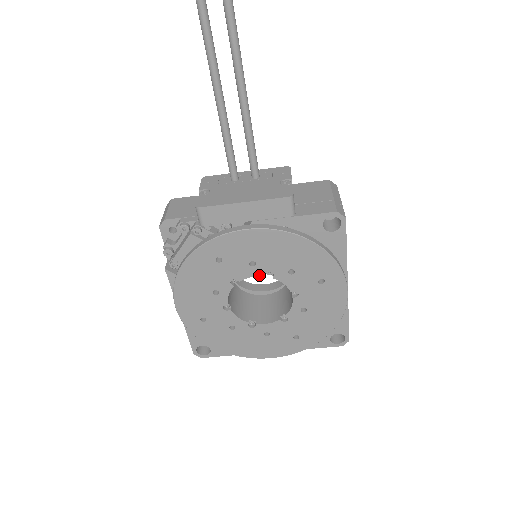
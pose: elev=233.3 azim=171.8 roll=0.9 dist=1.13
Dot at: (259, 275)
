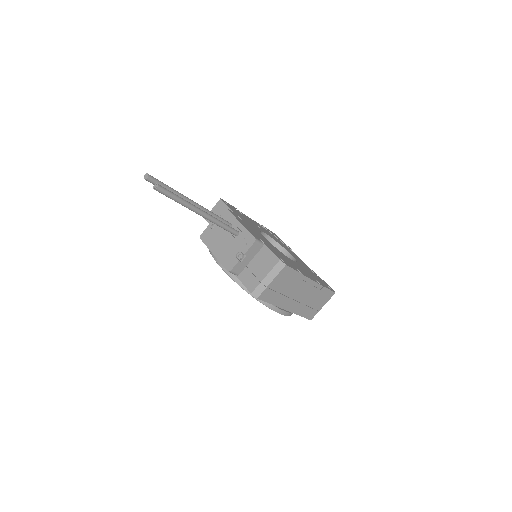
Dot at: occluded
